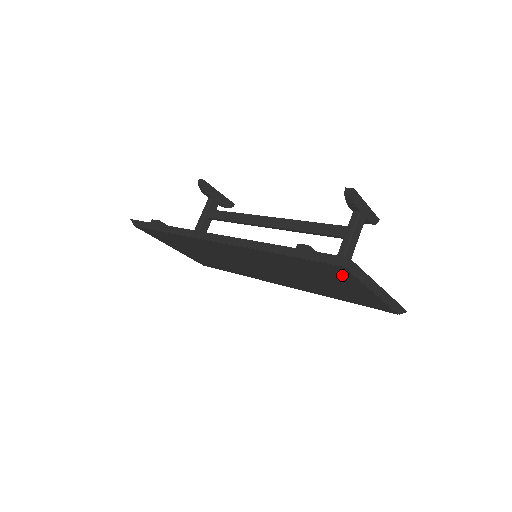
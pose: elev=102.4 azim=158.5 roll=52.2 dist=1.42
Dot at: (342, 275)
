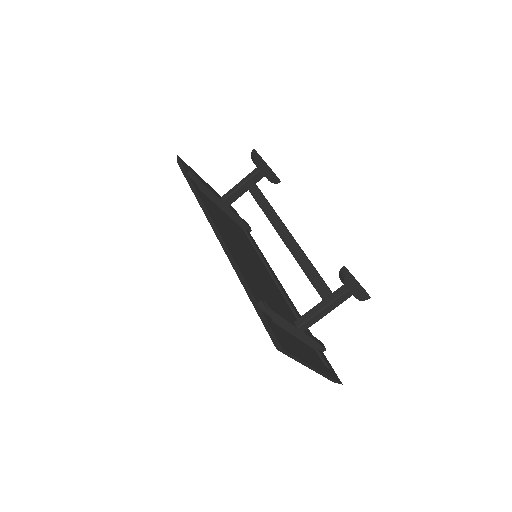
Dot at: occluded
